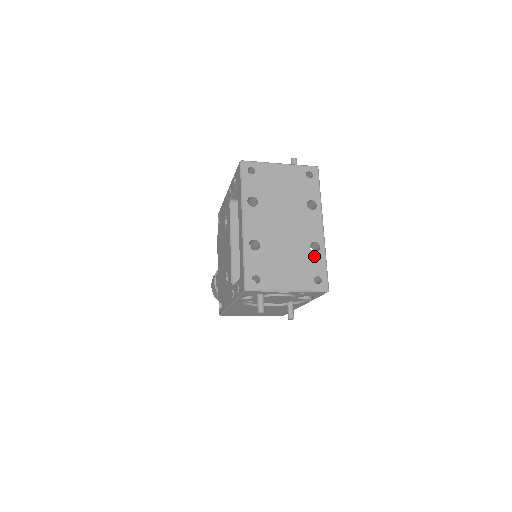
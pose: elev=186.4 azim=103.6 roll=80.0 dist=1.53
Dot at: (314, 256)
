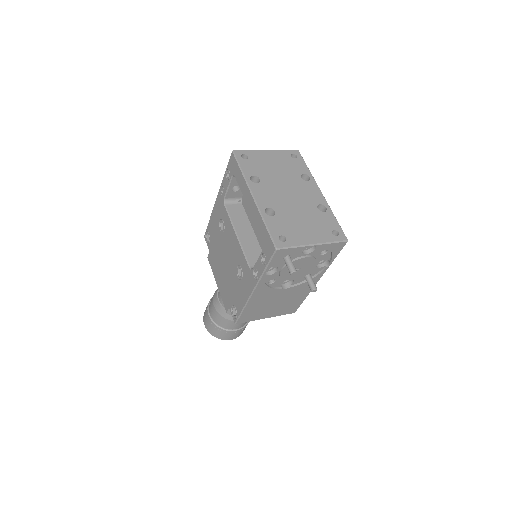
Dot at: (324, 215)
